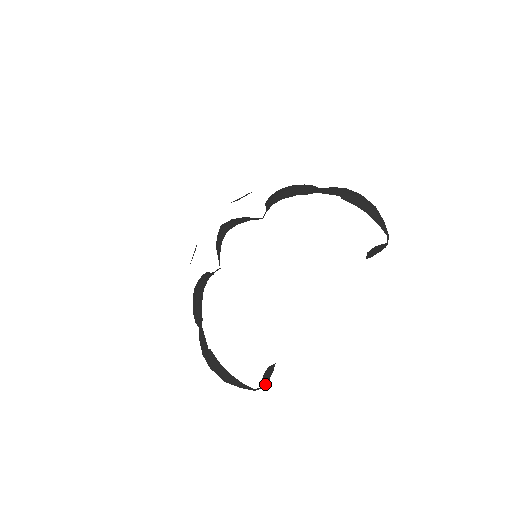
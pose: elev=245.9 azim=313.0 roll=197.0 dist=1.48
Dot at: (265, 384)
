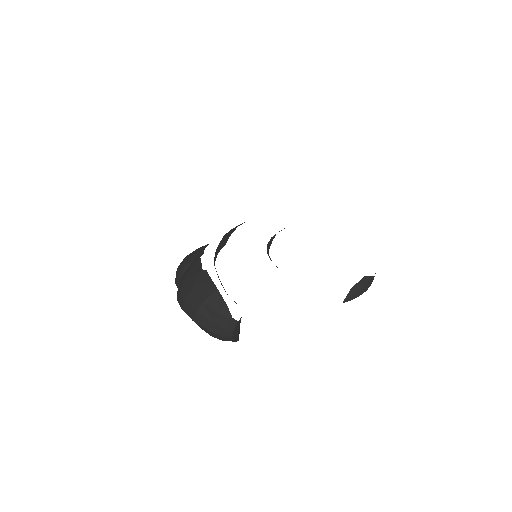
Dot at: (234, 334)
